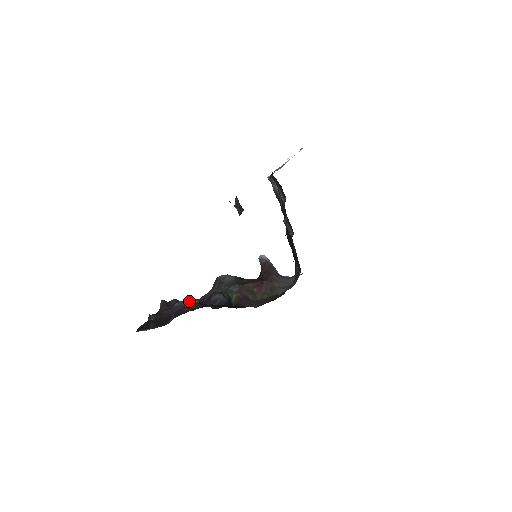
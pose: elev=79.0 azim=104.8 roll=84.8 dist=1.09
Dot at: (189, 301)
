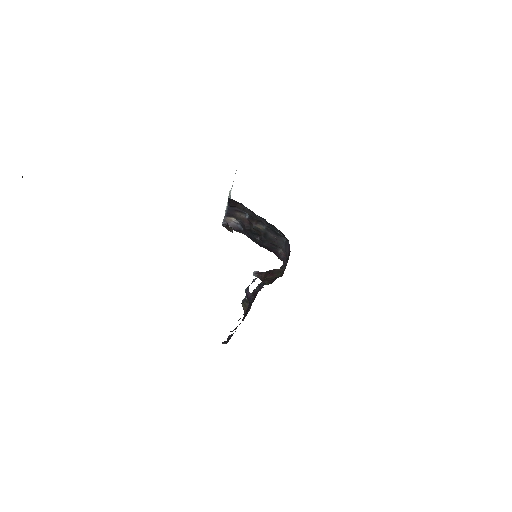
Dot at: occluded
